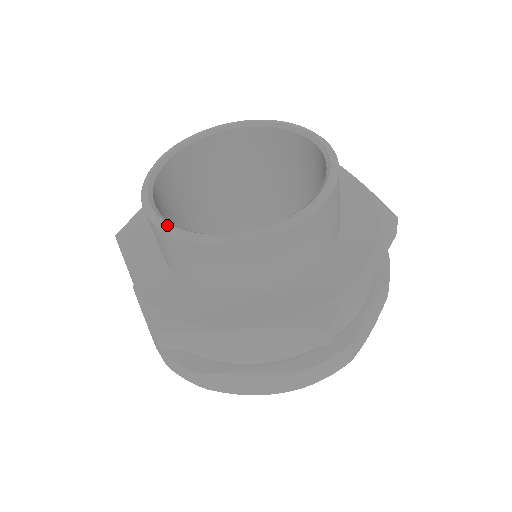
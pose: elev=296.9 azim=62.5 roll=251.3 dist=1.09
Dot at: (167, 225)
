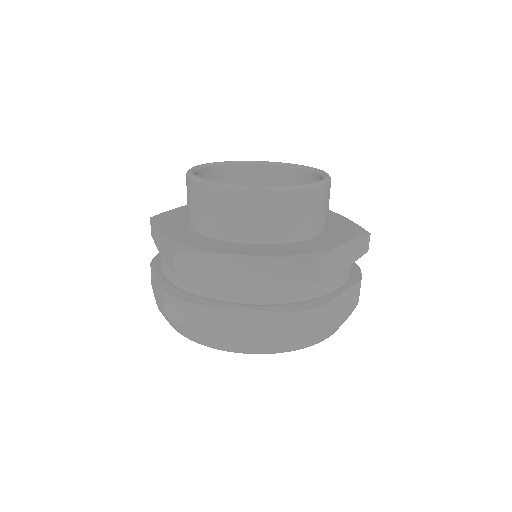
Dot at: (279, 186)
